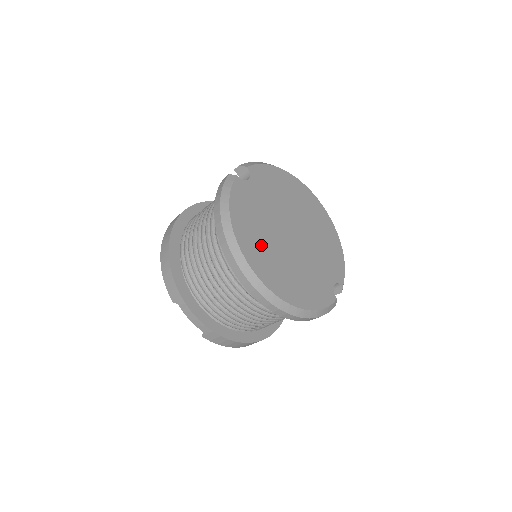
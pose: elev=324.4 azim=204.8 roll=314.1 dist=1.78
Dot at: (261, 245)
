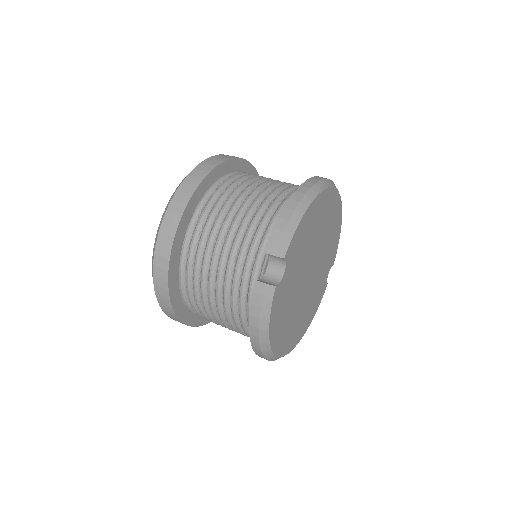
Dot at: (288, 326)
